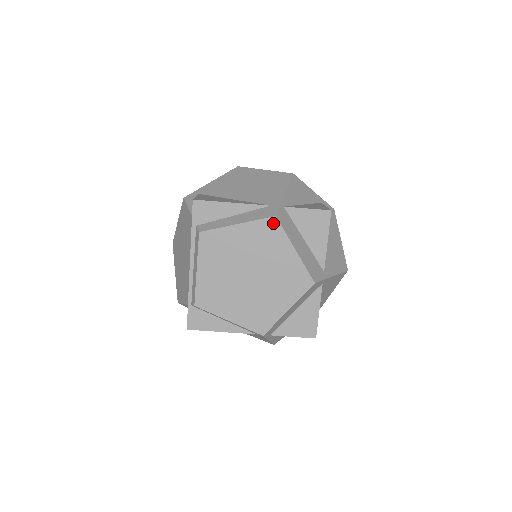
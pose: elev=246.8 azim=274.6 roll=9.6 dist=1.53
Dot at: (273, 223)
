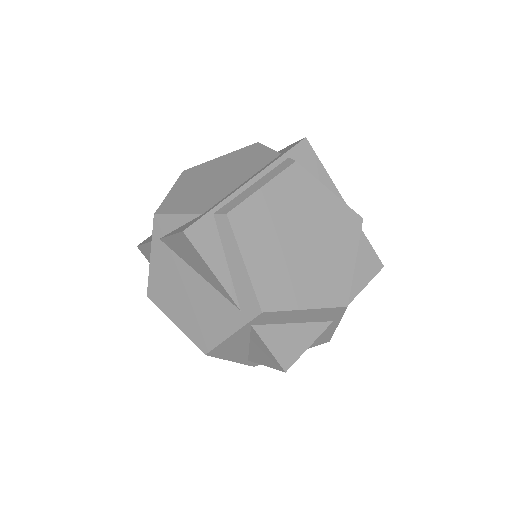
Dot at: (357, 221)
